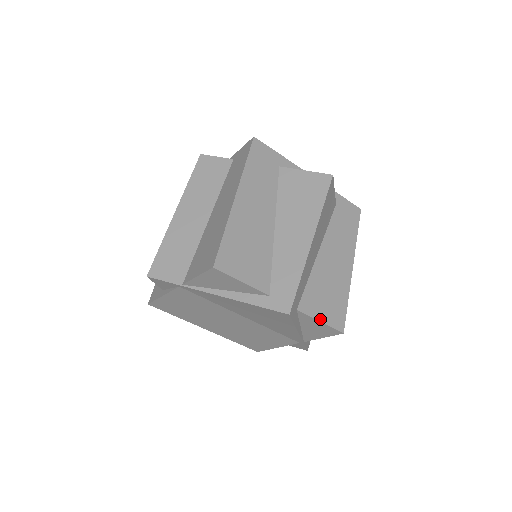
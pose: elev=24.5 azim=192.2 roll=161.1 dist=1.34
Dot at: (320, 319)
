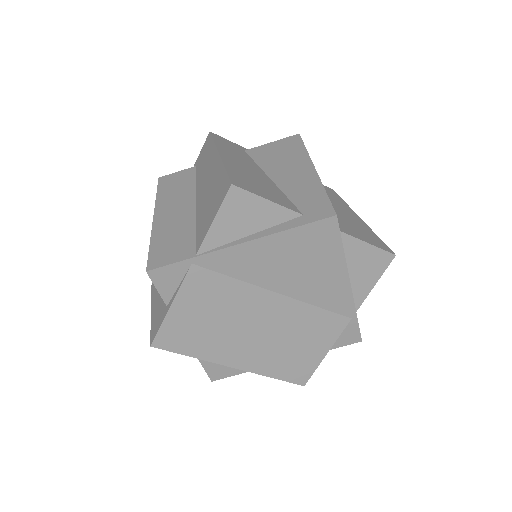
Dot at: (365, 241)
